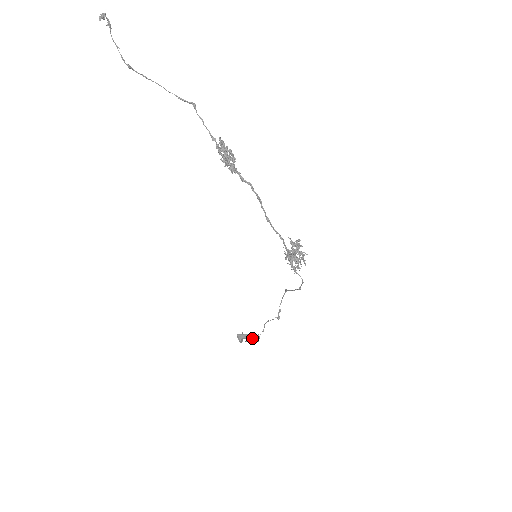
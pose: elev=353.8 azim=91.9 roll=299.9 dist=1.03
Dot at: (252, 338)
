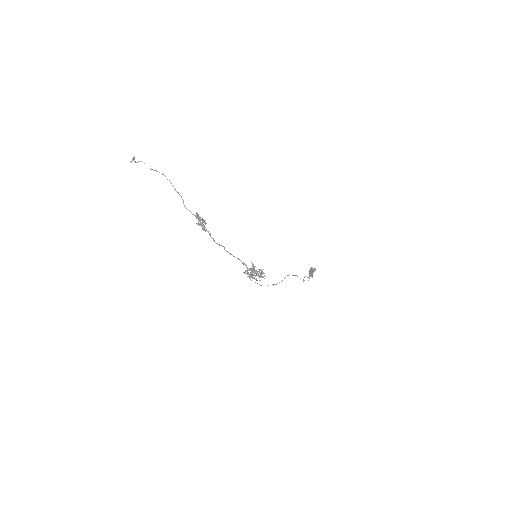
Dot at: (309, 277)
